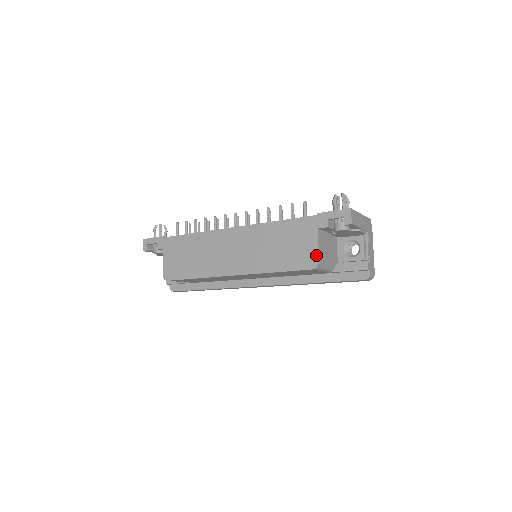
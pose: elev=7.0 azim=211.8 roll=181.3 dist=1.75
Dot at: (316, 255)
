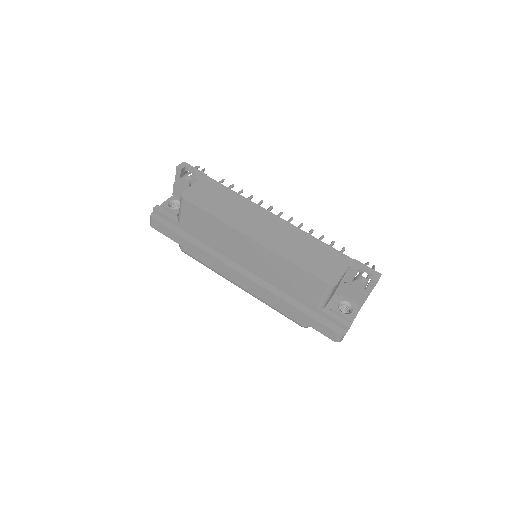
Dot at: (338, 279)
